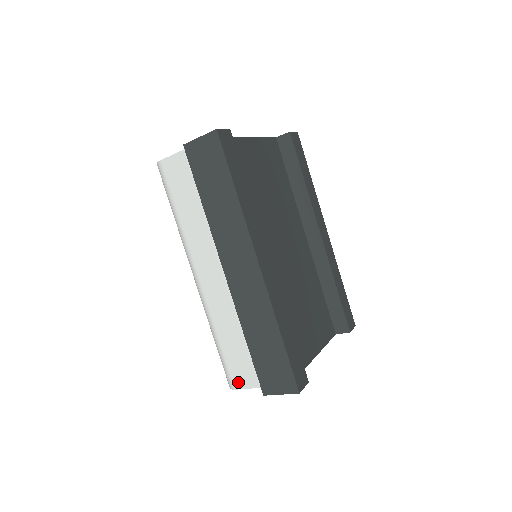
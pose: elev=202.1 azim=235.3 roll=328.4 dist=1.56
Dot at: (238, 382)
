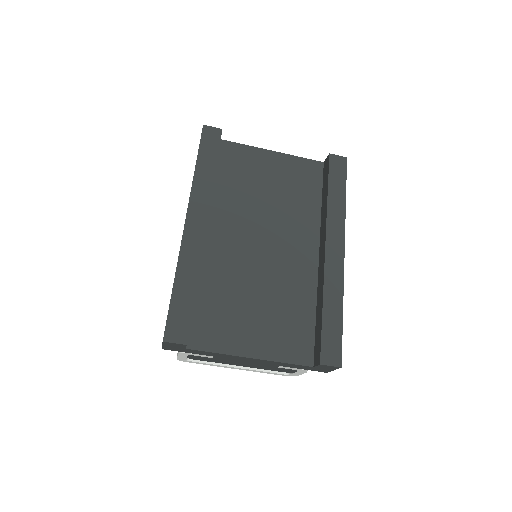
Dot at: occluded
